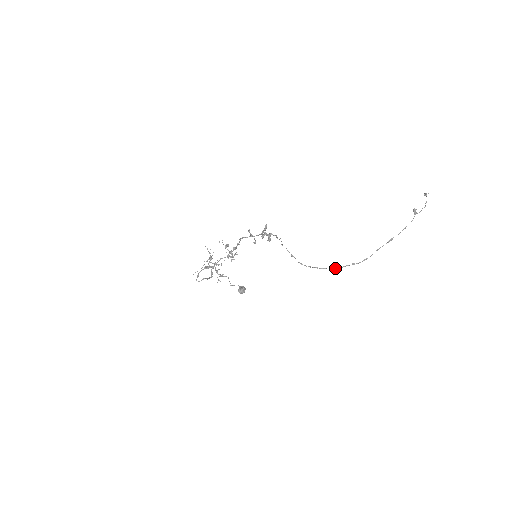
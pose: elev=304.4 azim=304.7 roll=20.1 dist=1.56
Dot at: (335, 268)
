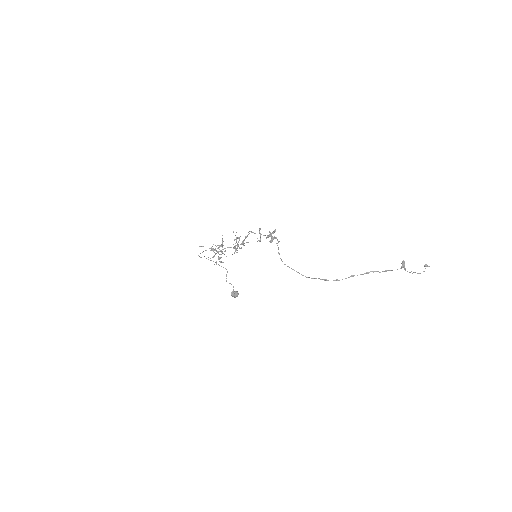
Dot at: (308, 277)
